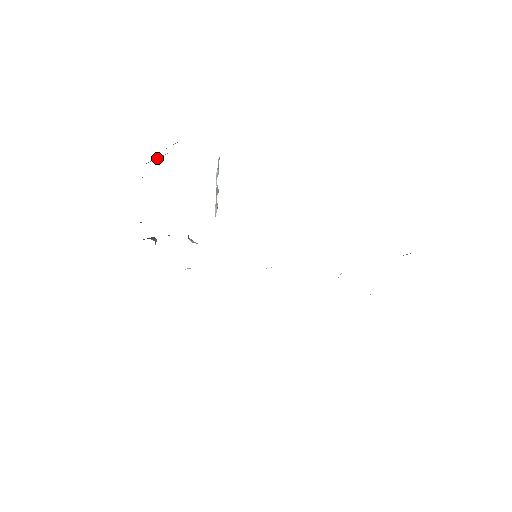
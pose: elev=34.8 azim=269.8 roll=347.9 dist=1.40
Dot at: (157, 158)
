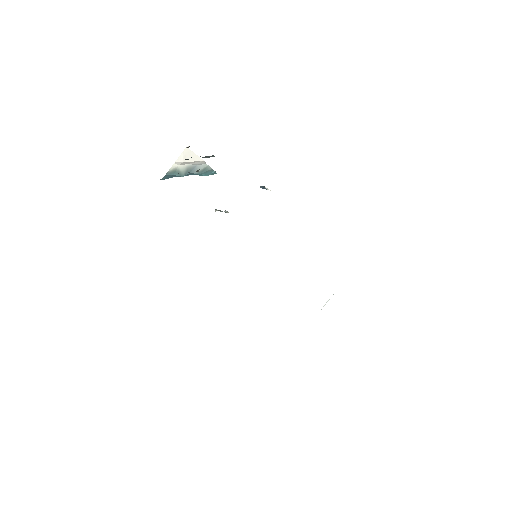
Dot at: occluded
